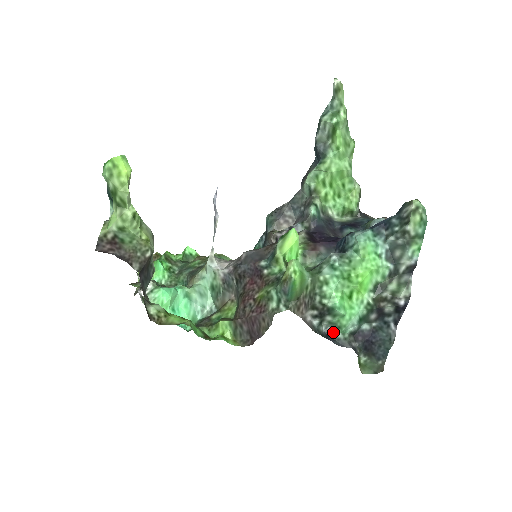
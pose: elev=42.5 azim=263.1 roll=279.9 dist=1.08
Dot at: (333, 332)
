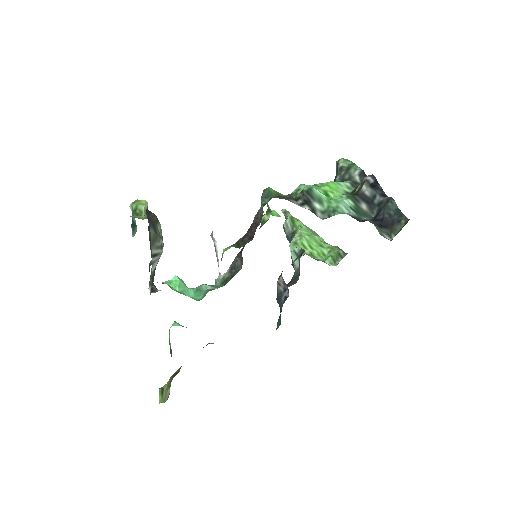
Dot at: occluded
